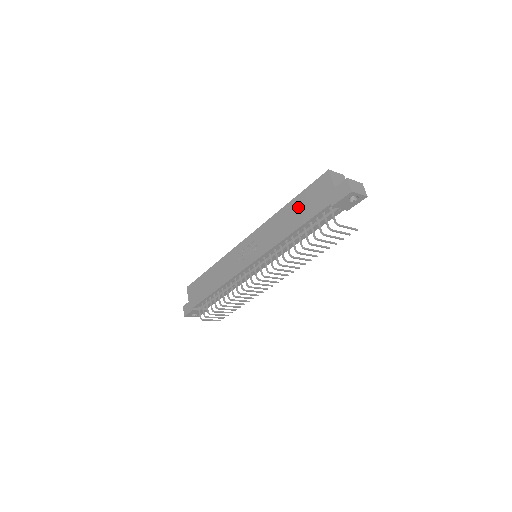
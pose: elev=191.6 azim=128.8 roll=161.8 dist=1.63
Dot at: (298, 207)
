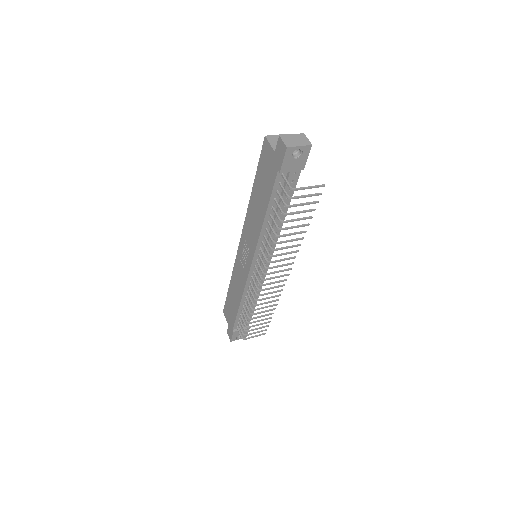
Dot at: (259, 189)
